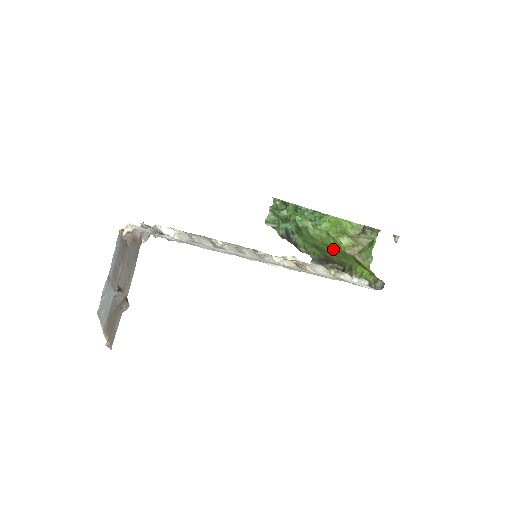
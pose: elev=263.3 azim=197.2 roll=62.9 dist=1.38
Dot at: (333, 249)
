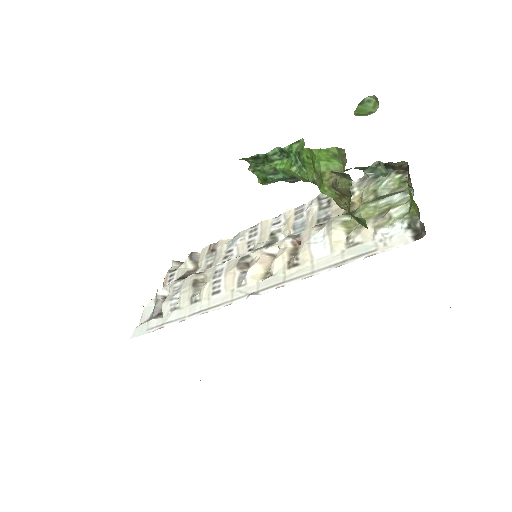
Dot at: occluded
